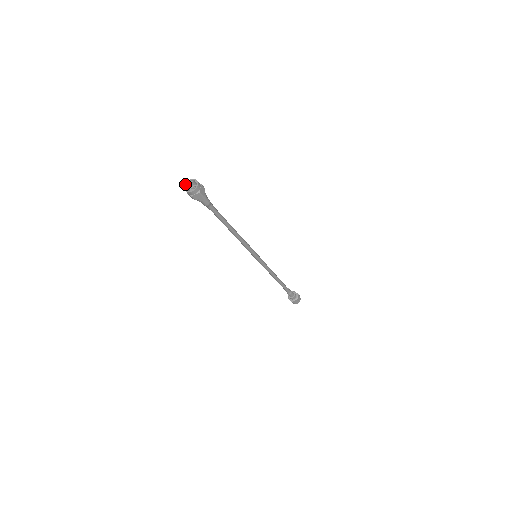
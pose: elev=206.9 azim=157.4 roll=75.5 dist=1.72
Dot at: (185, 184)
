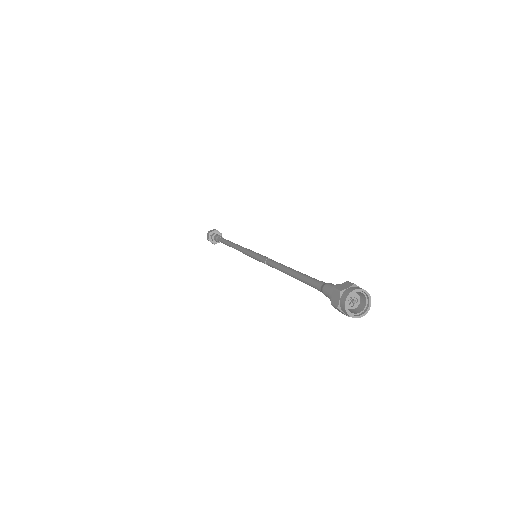
Dot at: (346, 300)
